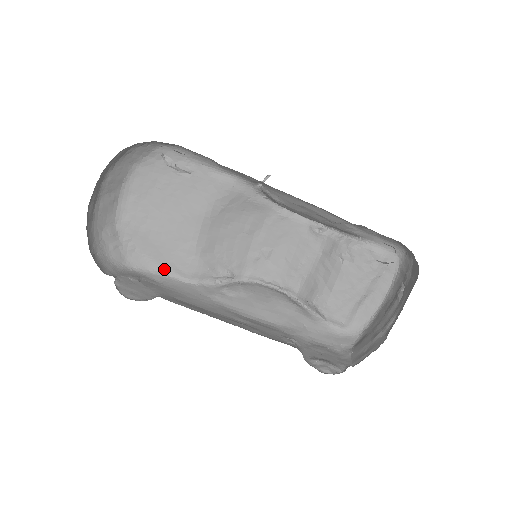
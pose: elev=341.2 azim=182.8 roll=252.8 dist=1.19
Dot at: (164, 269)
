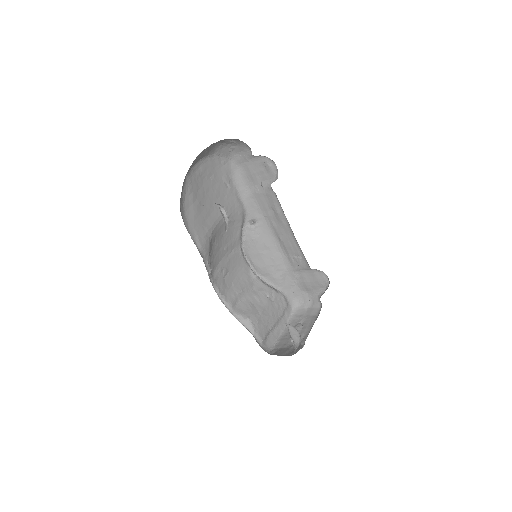
Dot at: (190, 232)
